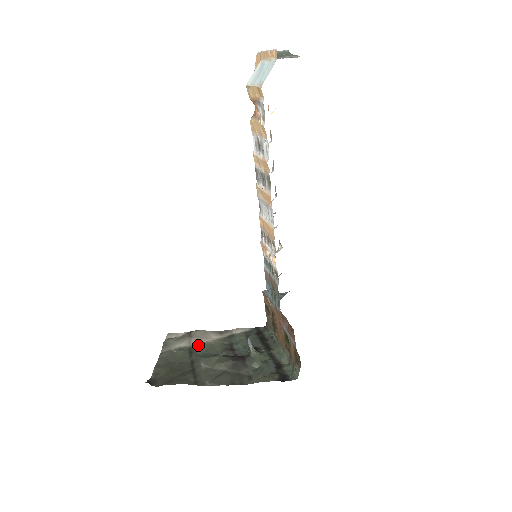
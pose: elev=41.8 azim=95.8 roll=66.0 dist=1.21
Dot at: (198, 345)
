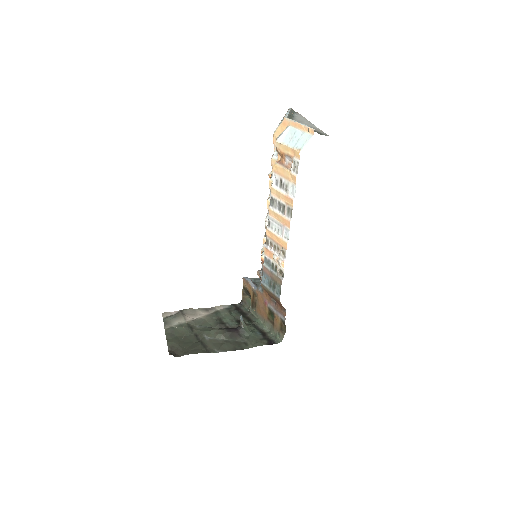
Dot at: (194, 321)
